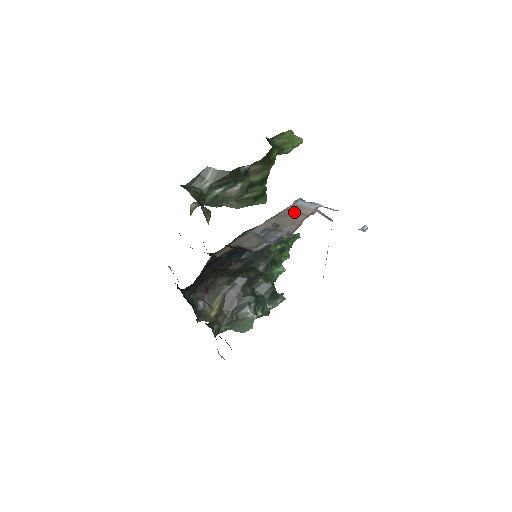
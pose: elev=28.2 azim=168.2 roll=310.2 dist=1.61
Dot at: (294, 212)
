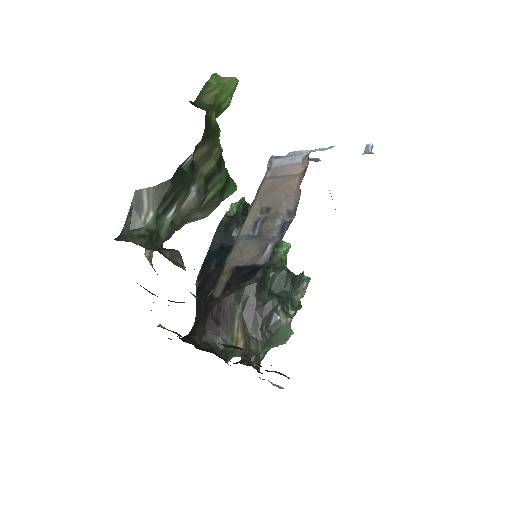
Dot at: (277, 179)
